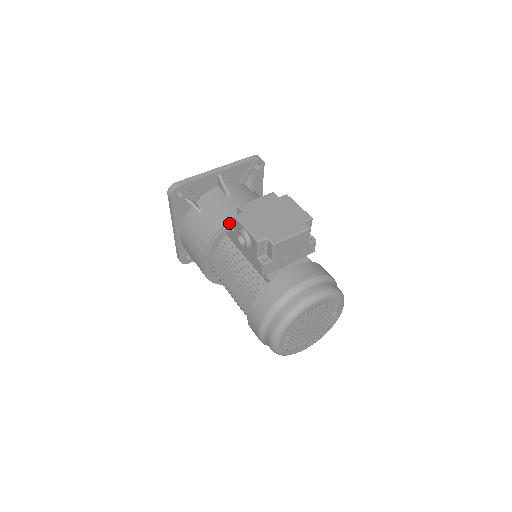
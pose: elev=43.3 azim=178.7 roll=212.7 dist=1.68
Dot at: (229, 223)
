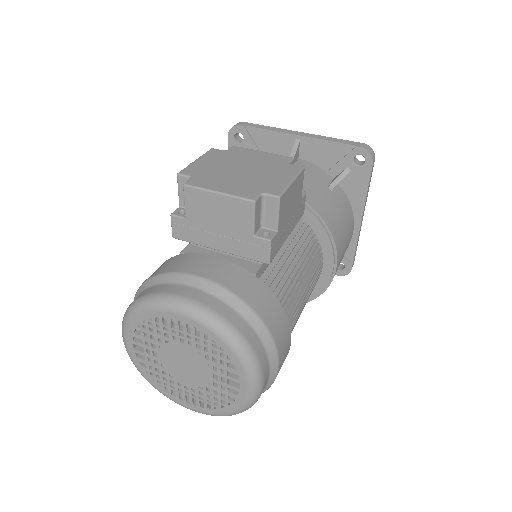
Dot at: occluded
